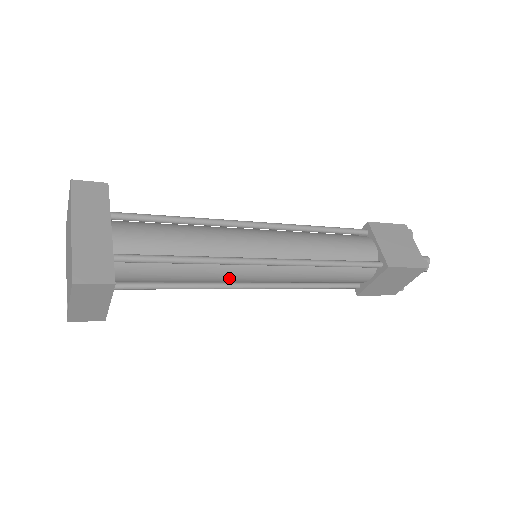
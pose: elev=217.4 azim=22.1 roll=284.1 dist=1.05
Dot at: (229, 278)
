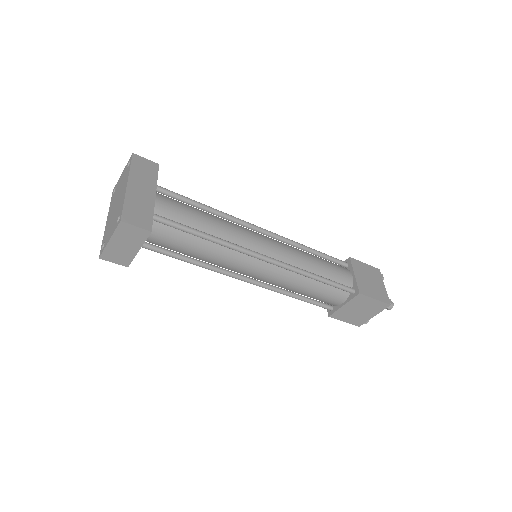
Dot at: (232, 264)
